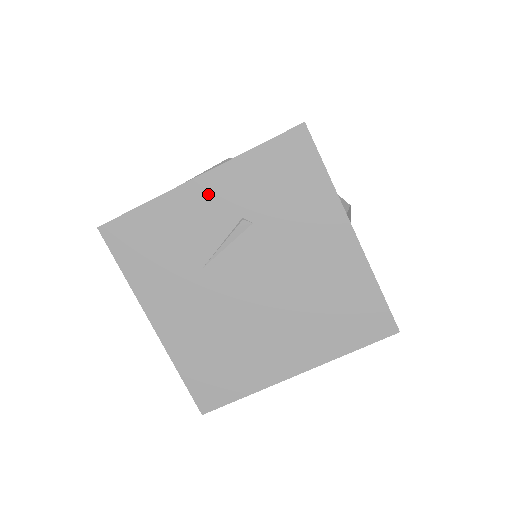
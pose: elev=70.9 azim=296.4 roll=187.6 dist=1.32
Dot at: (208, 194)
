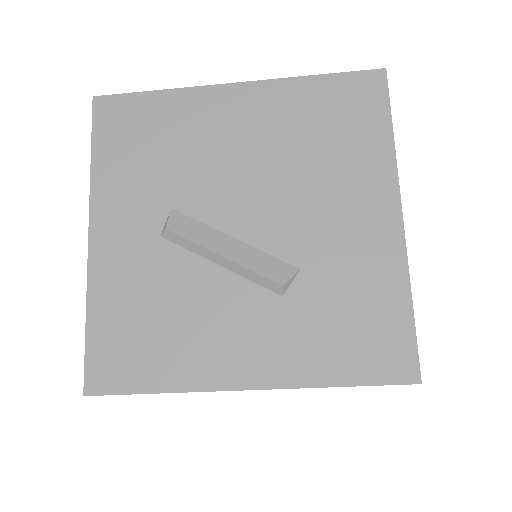
Dot at: occluded
